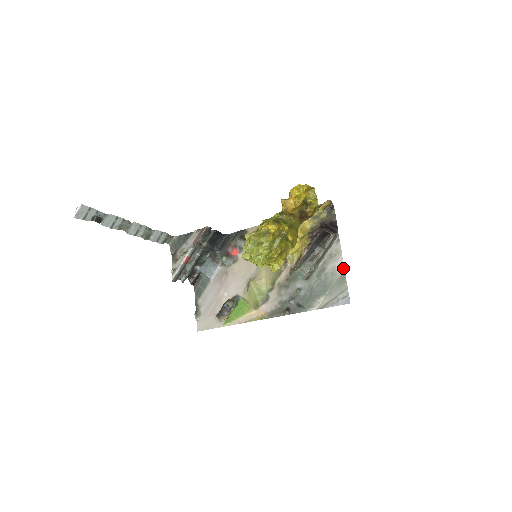
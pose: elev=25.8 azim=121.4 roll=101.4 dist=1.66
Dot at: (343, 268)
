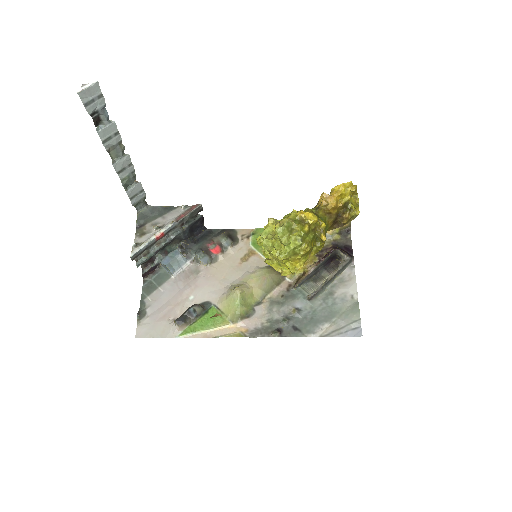
Dot at: (356, 296)
